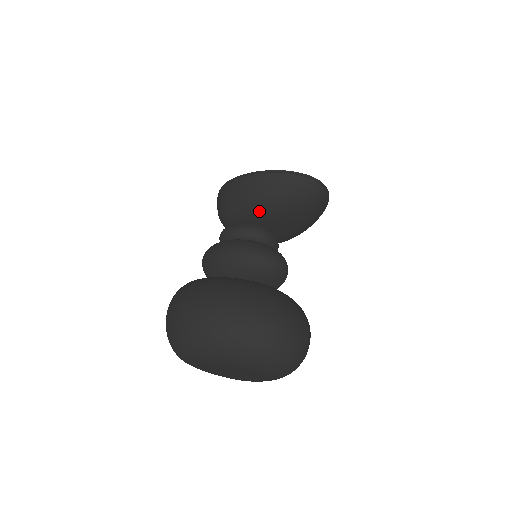
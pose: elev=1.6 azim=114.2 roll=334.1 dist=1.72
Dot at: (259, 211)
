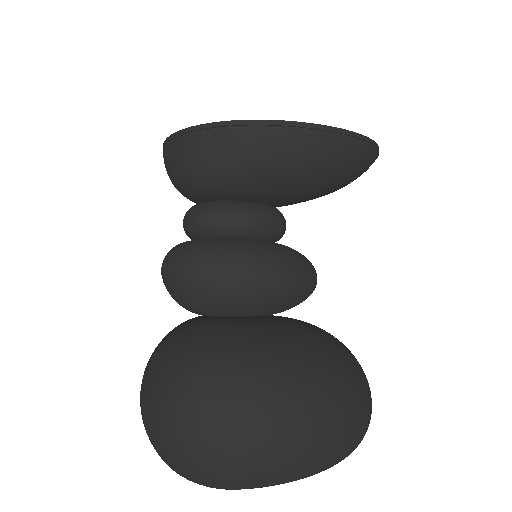
Dot at: (290, 190)
